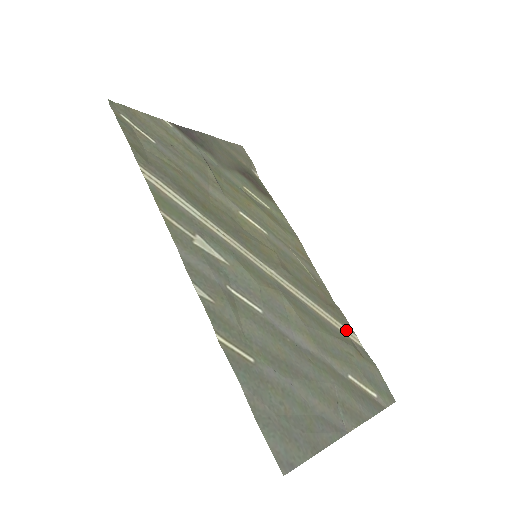
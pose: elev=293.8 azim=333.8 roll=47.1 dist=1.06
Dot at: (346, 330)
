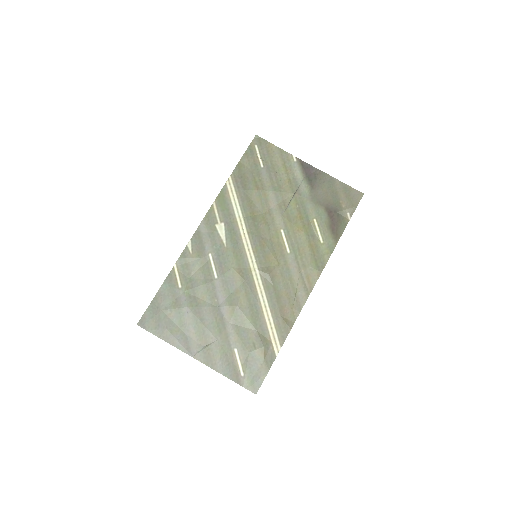
Dot at: (276, 338)
